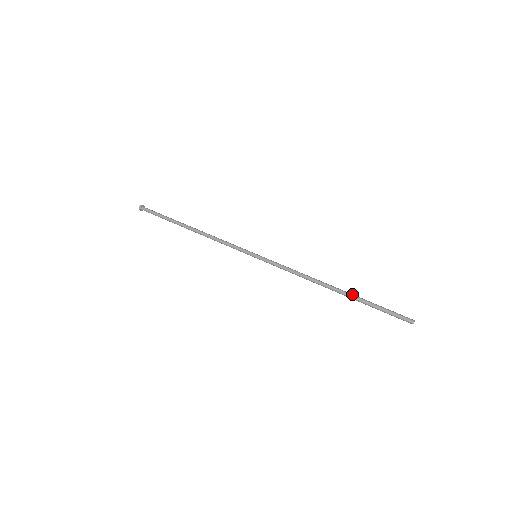
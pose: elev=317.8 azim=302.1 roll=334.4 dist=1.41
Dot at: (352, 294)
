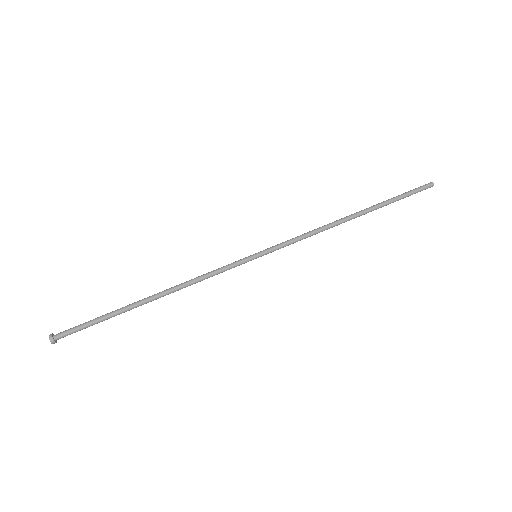
Dot at: (373, 207)
